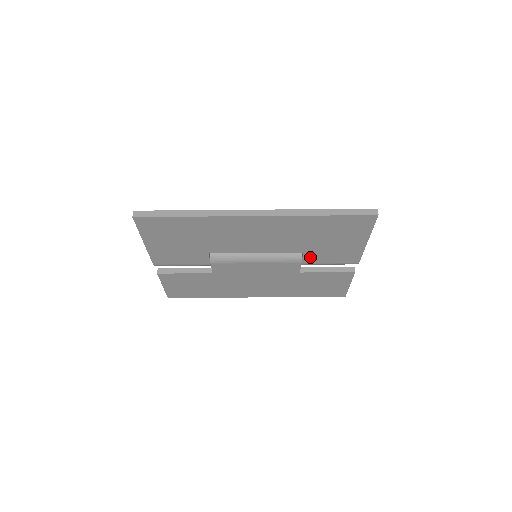
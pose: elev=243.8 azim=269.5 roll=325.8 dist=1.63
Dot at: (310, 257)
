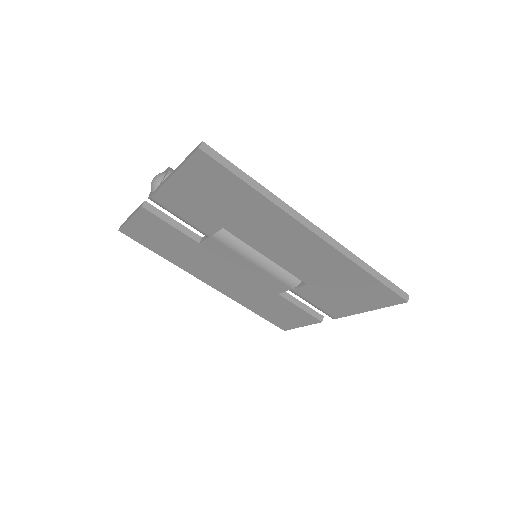
Dot at: (306, 290)
